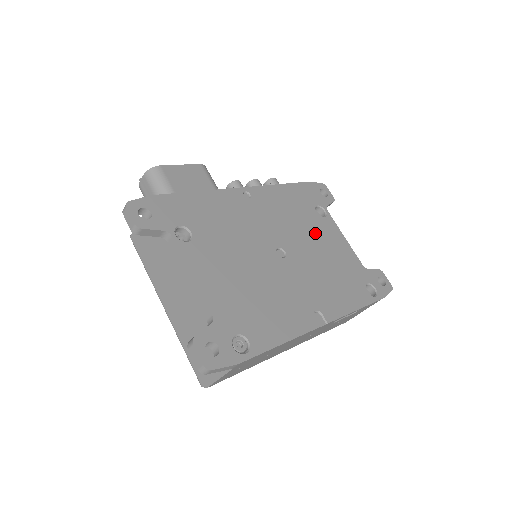
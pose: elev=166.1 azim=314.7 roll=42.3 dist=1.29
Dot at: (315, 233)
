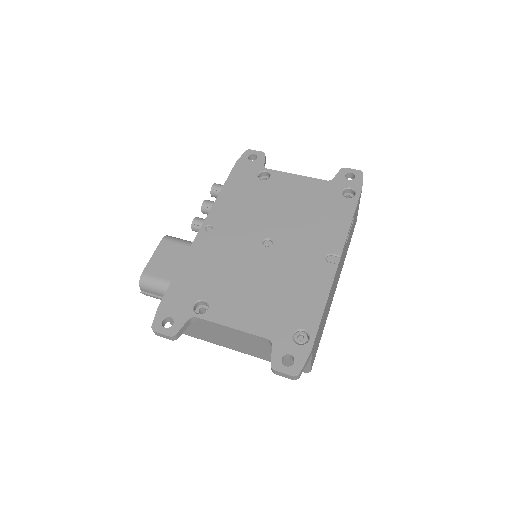
Dot at: (275, 198)
